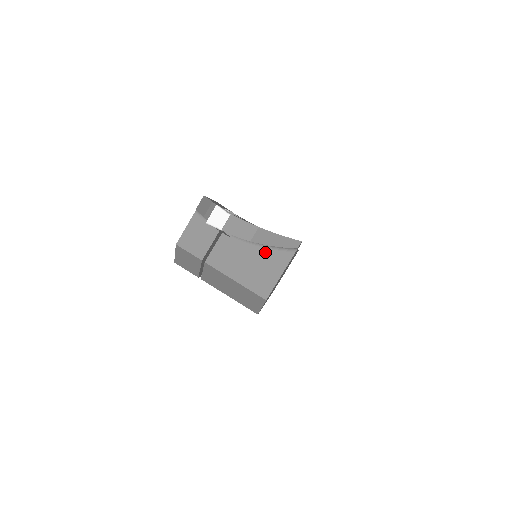
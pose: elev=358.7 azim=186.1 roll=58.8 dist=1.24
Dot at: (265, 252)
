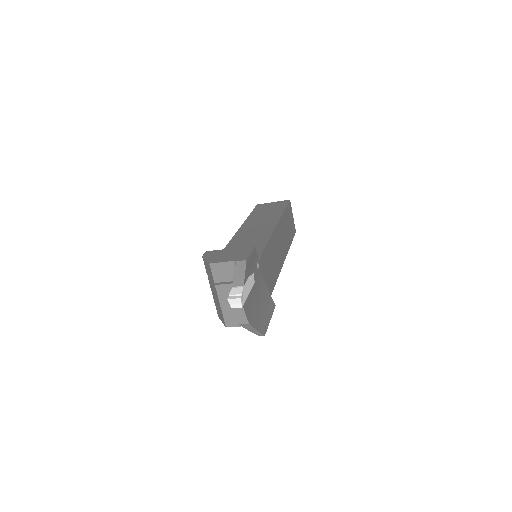
Dot at: occluded
